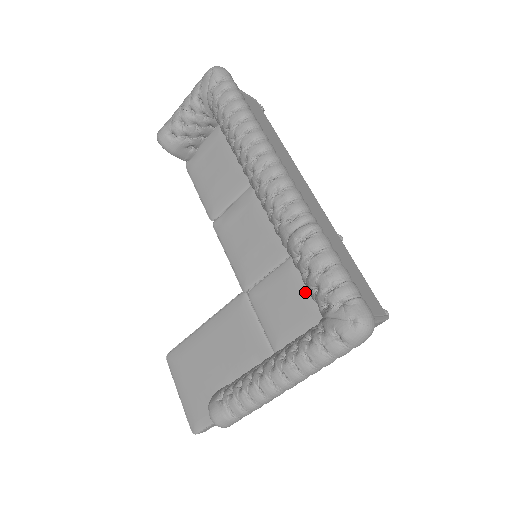
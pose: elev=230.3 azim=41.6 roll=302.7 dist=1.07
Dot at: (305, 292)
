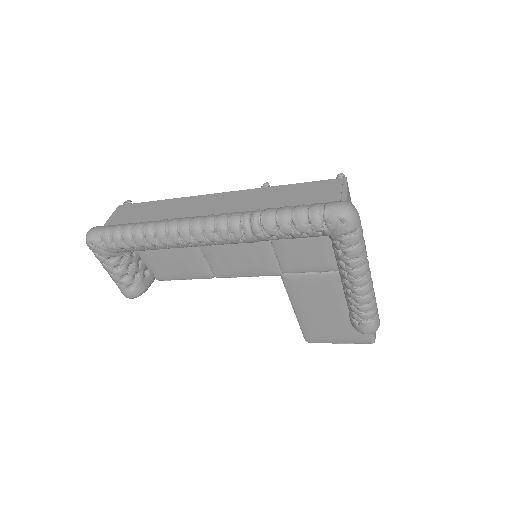
Dot at: occluded
